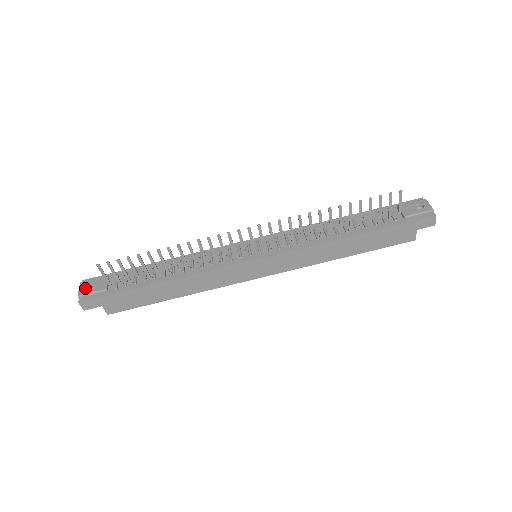
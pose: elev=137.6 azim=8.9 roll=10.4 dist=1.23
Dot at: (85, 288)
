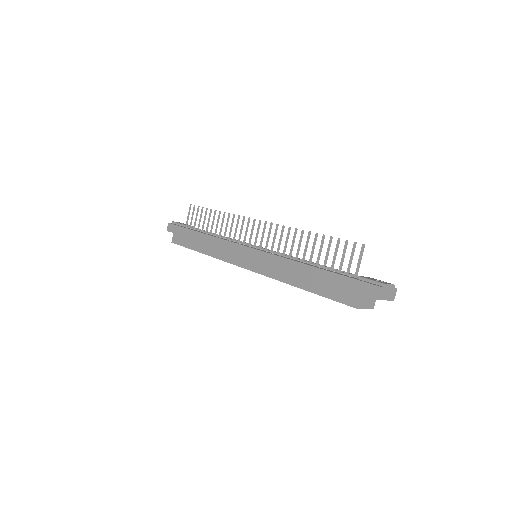
Dot at: occluded
